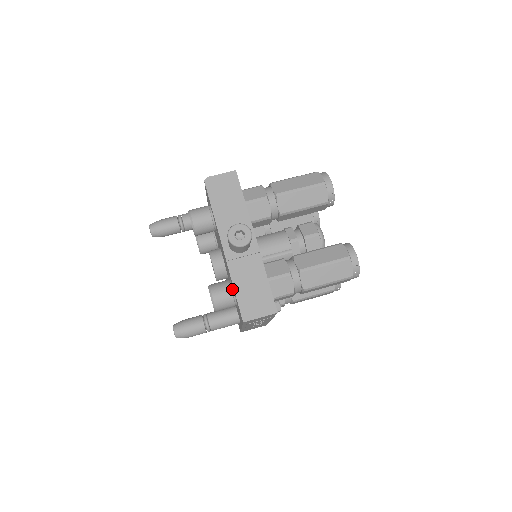
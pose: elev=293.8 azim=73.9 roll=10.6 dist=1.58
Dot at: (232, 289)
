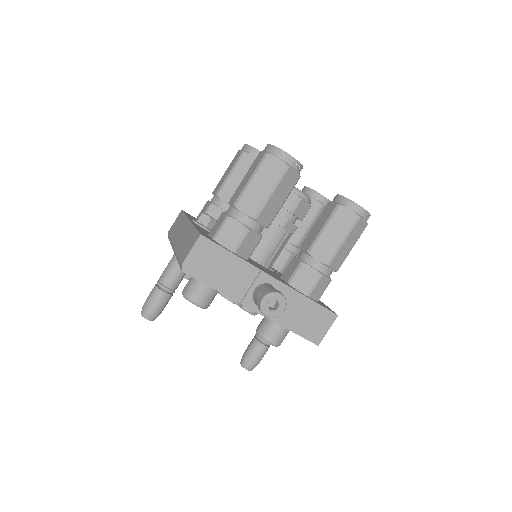
Dot at: occluded
